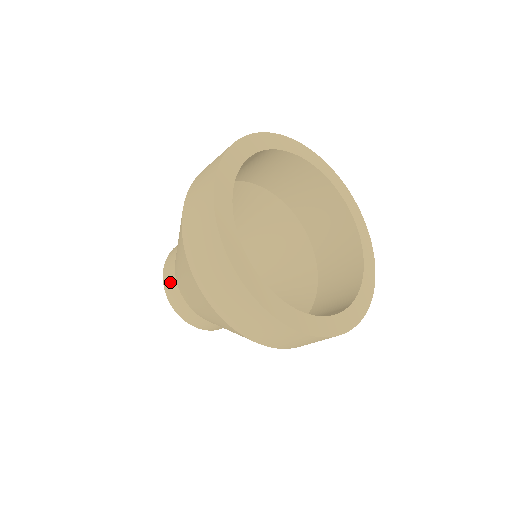
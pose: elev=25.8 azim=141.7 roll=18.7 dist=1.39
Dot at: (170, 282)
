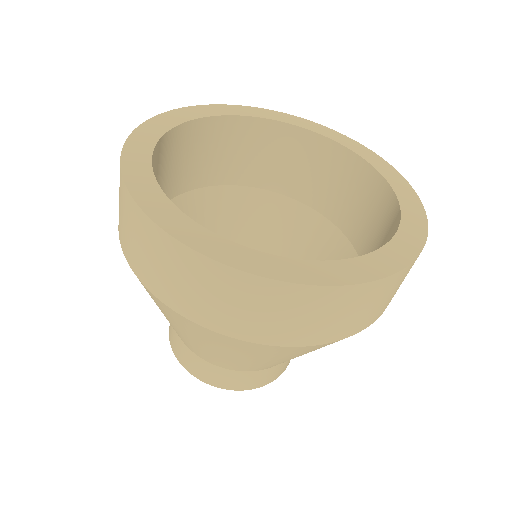
Dot at: (205, 371)
